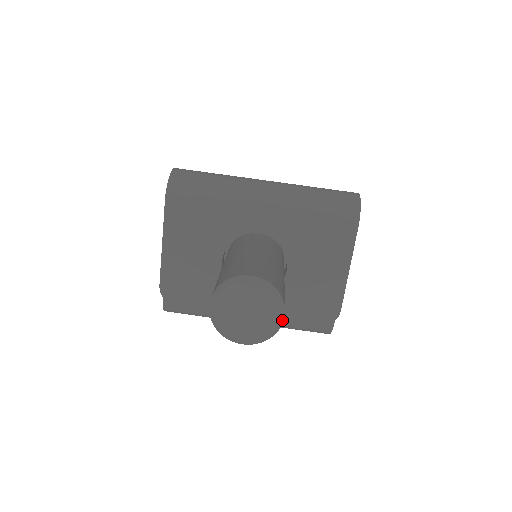
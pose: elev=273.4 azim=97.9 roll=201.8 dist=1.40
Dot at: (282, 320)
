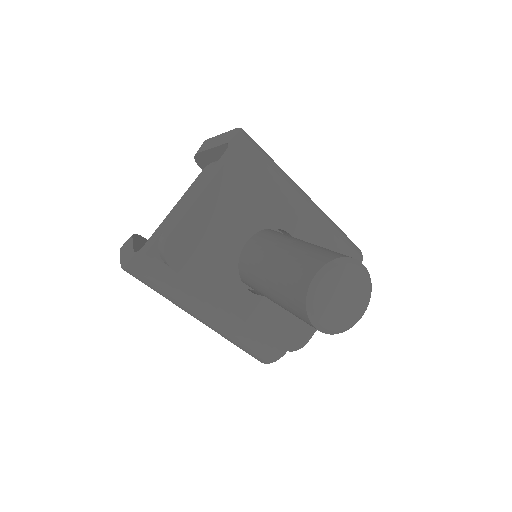
Dot at: occluded
